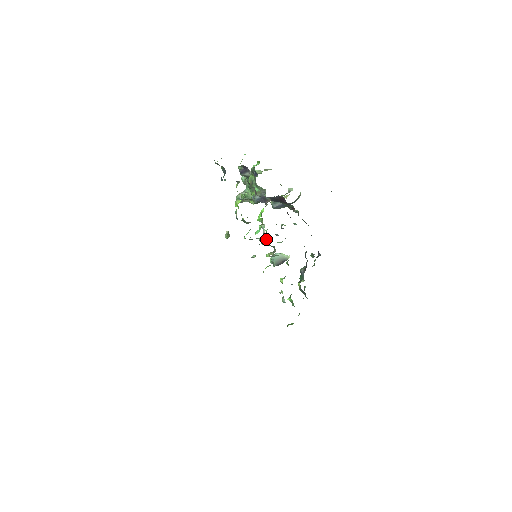
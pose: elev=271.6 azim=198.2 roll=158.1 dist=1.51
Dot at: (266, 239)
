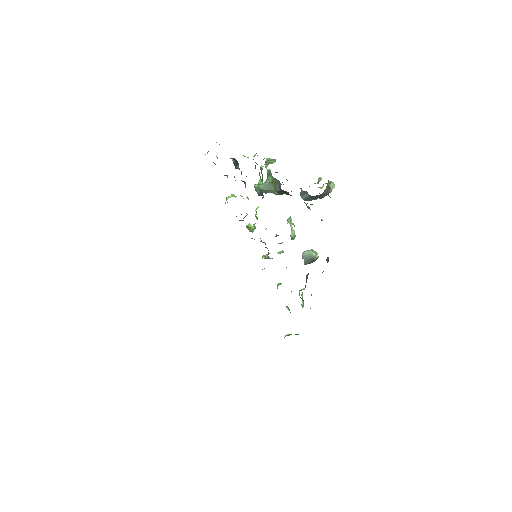
Dot at: (294, 234)
